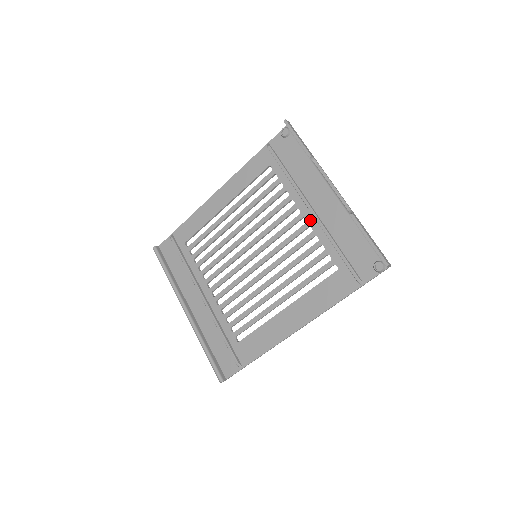
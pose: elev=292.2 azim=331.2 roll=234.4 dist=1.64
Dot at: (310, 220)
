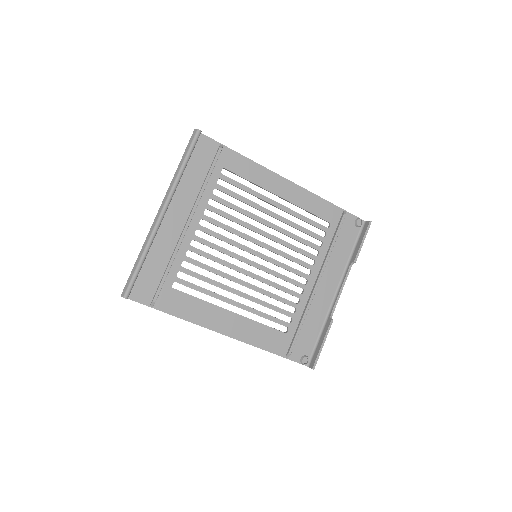
Dot at: (308, 287)
